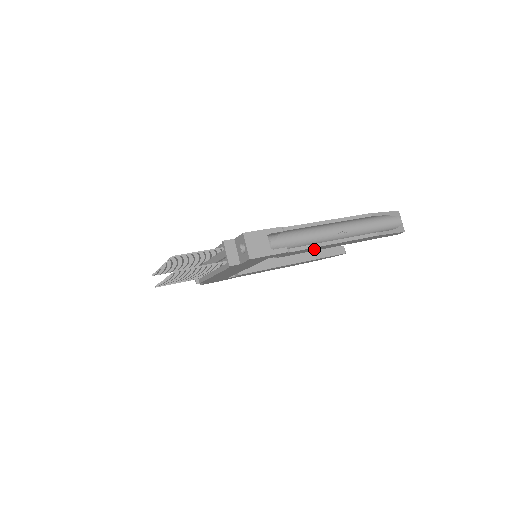
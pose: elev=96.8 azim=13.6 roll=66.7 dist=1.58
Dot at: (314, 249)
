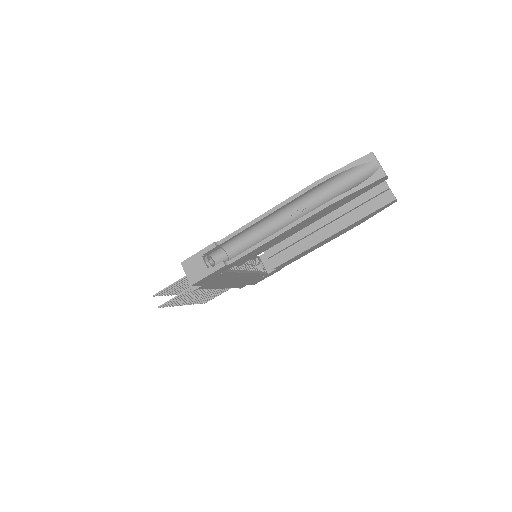
Dot at: (269, 245)
